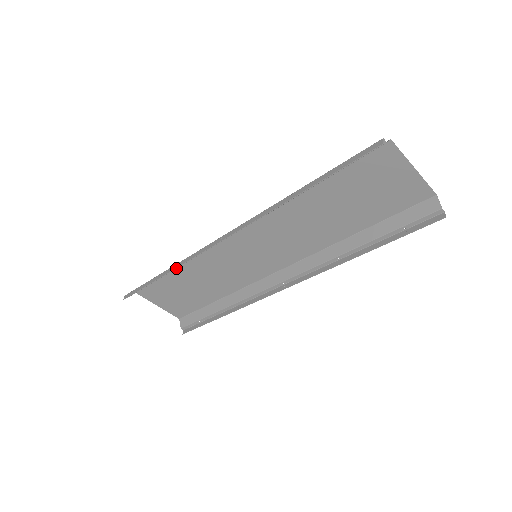
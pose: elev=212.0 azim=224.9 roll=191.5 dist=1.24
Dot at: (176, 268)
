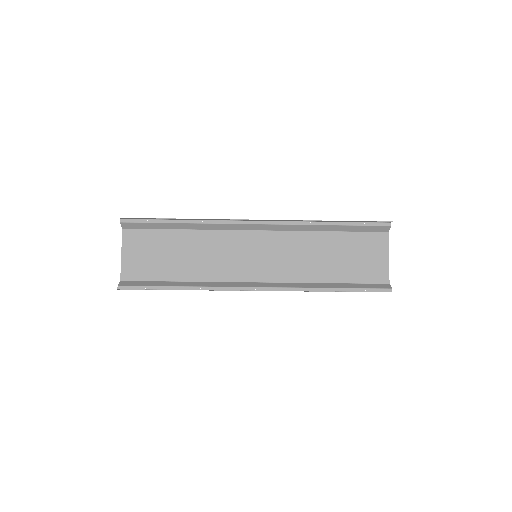
Dot at: (195, 223)
